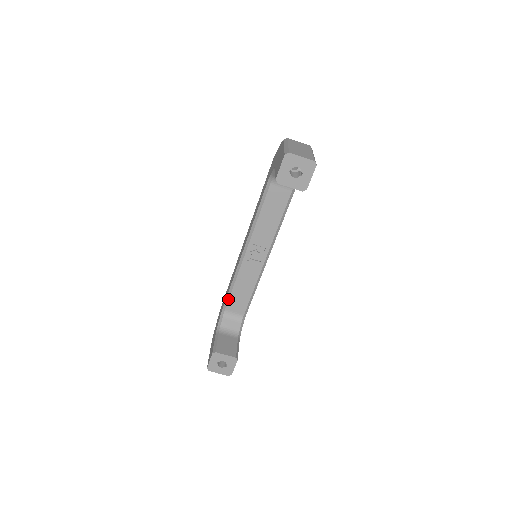
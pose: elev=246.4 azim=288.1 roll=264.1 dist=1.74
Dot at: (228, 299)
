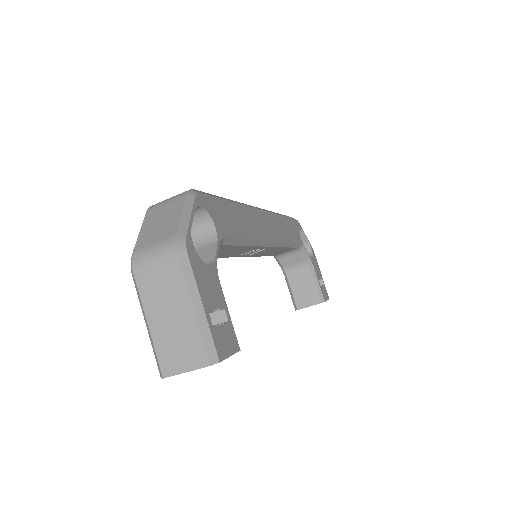
Dot at: occluded
